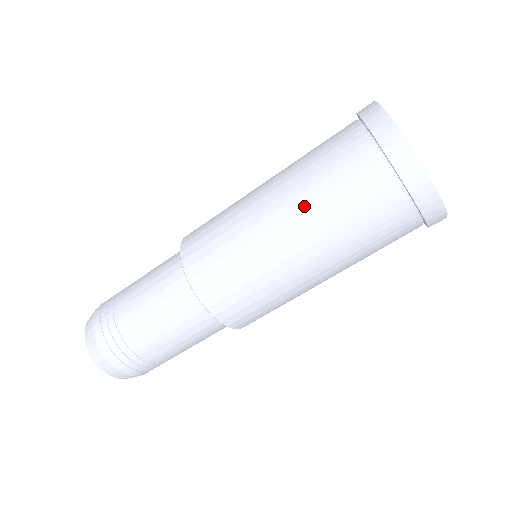
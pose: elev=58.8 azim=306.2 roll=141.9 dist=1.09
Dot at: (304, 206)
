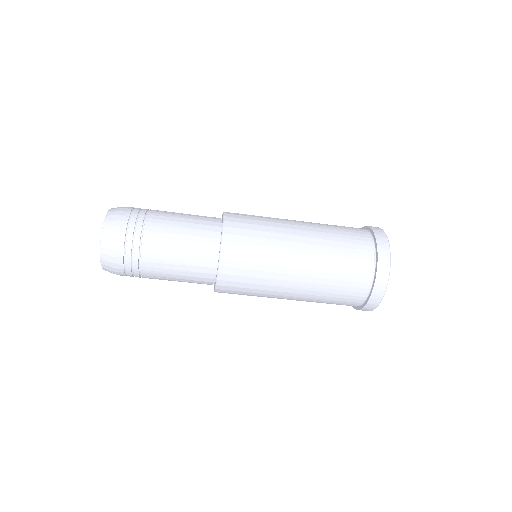
Dot at: (310, 299)
